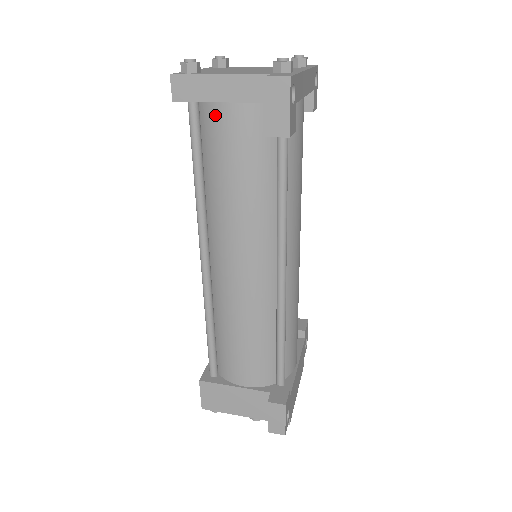
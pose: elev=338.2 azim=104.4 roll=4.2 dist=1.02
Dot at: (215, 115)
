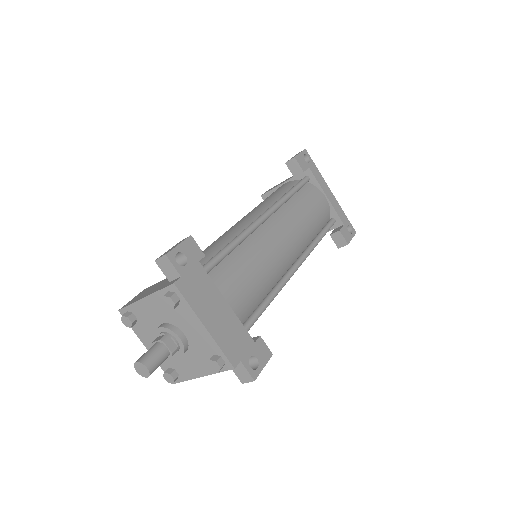
Dot at: occluded
